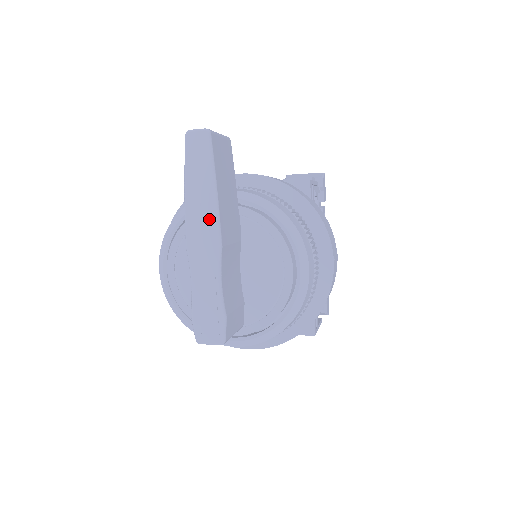
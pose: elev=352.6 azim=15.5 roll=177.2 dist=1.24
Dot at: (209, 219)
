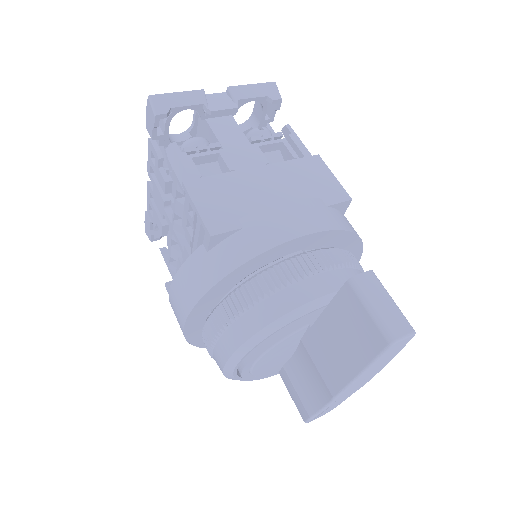
Dot at: (369, 378)
